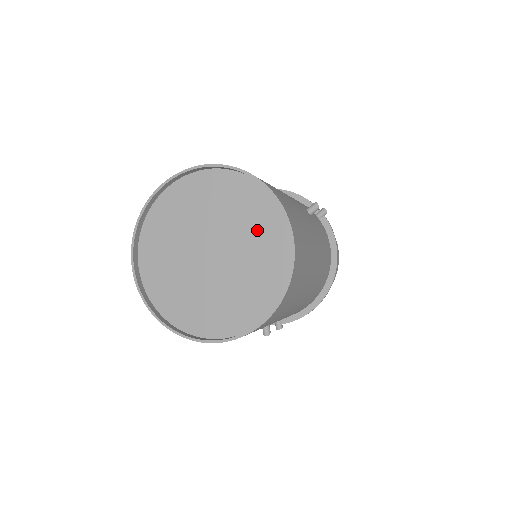
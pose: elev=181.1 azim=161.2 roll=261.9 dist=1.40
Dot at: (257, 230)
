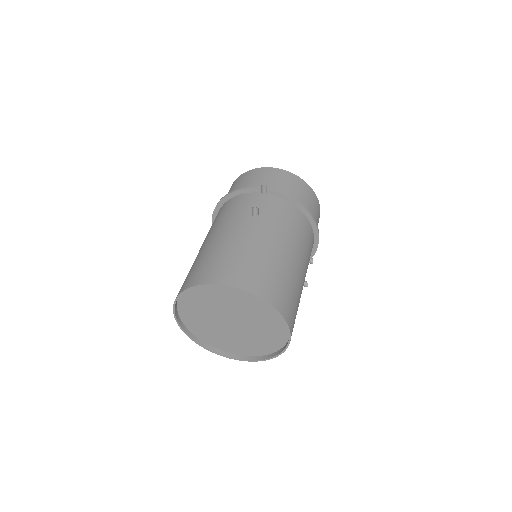
Dot at: (239, 301)
